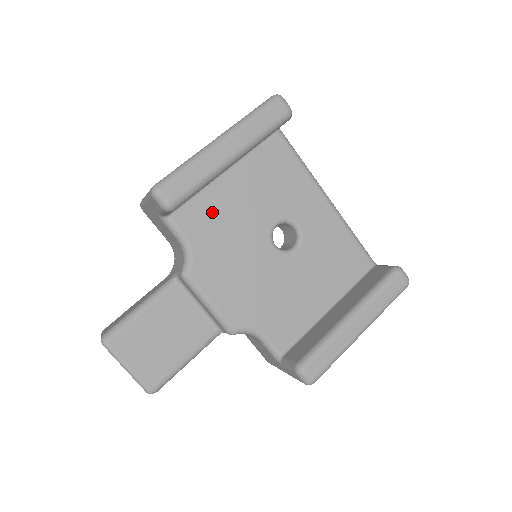
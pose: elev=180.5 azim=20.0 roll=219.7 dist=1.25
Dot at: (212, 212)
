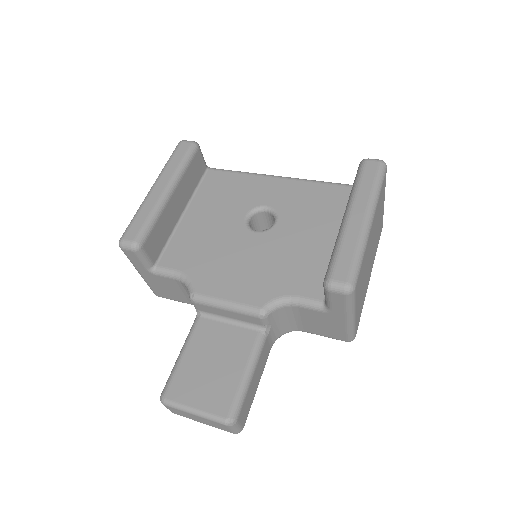
Dot at: (189, 243)
